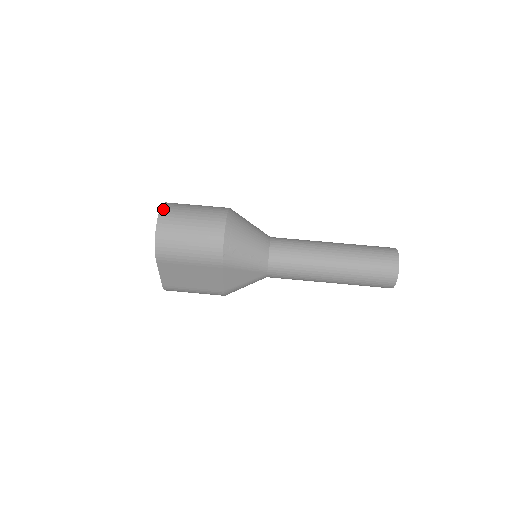
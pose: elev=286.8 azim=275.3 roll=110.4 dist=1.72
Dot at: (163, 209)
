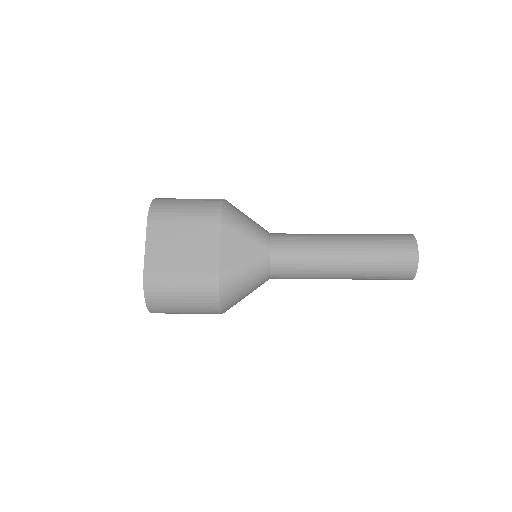
Dot at: occluded
